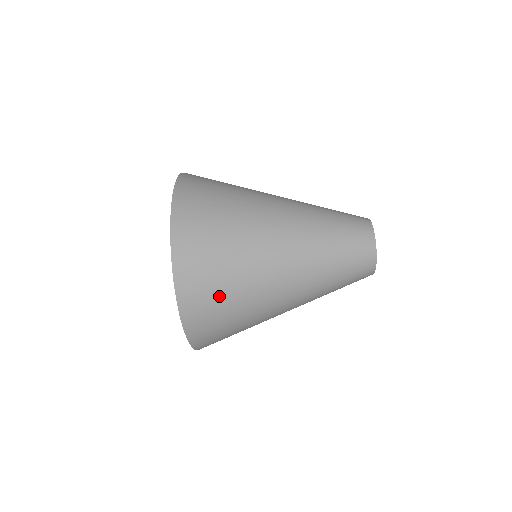
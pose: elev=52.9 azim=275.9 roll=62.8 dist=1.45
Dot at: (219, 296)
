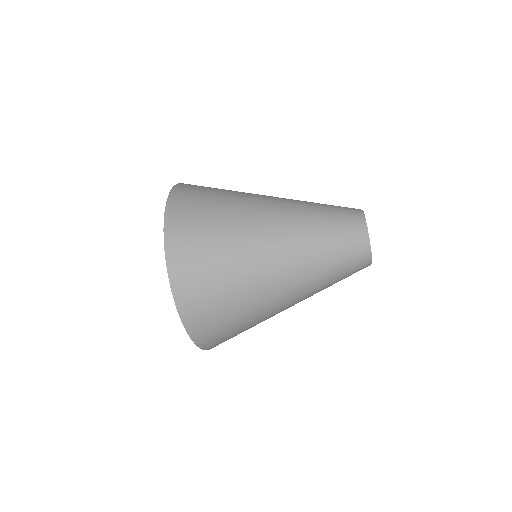
Dot at: occluded
